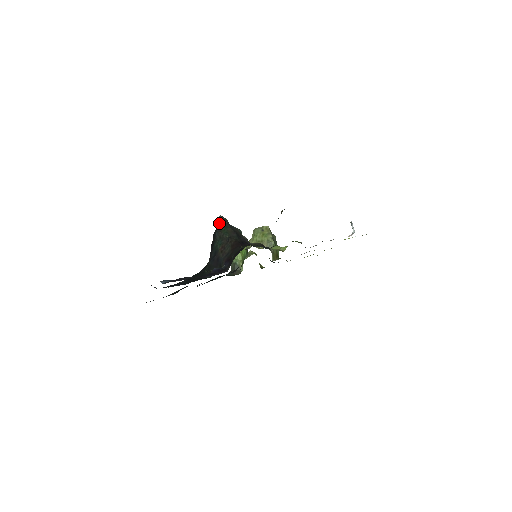
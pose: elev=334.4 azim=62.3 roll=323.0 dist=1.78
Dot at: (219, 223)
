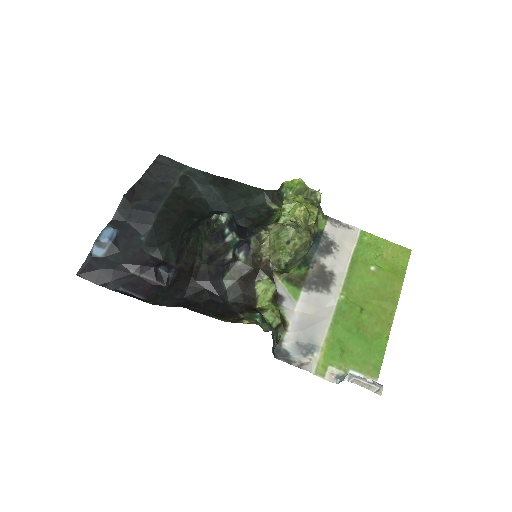
Dot at: (206, 223)
